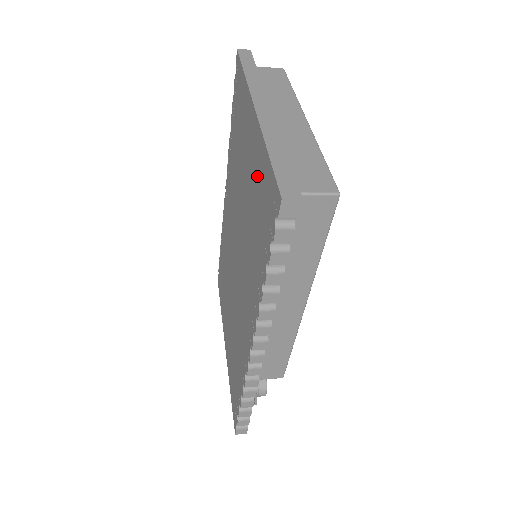
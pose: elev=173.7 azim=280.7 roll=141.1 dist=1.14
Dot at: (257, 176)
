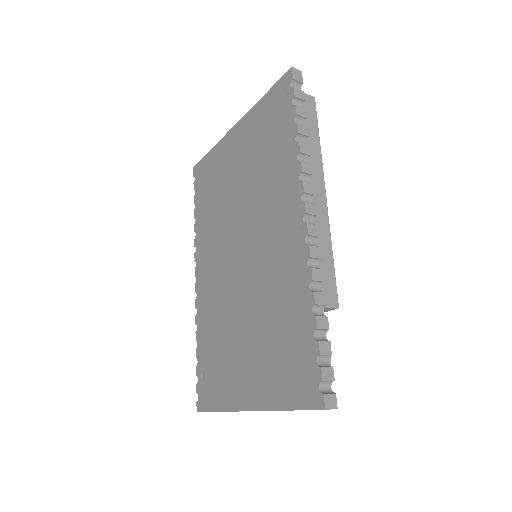
Dot at: (255, 131)
